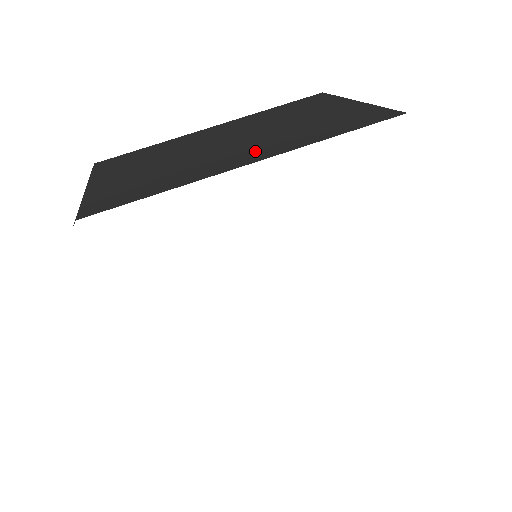
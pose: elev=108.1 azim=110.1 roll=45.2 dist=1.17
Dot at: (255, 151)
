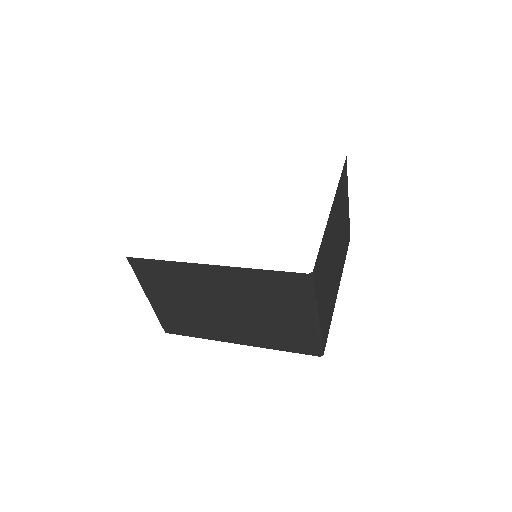
Dot at: occluded
